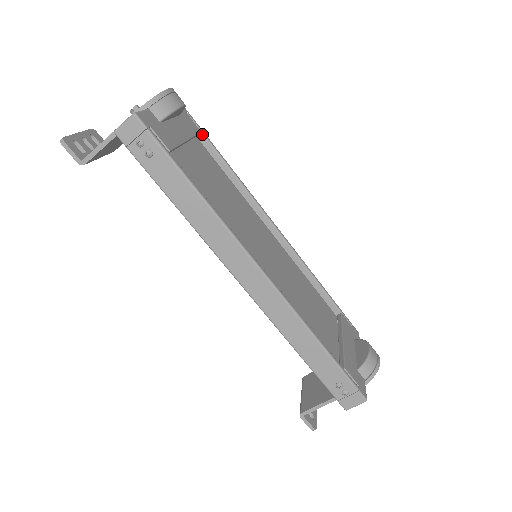
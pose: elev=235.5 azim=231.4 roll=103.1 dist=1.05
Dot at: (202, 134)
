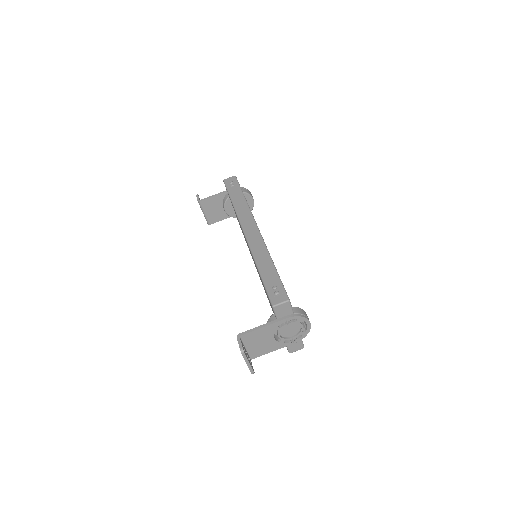
Dot at: occluded
